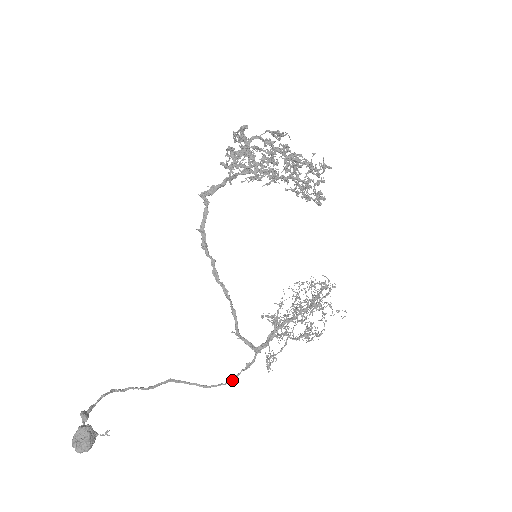
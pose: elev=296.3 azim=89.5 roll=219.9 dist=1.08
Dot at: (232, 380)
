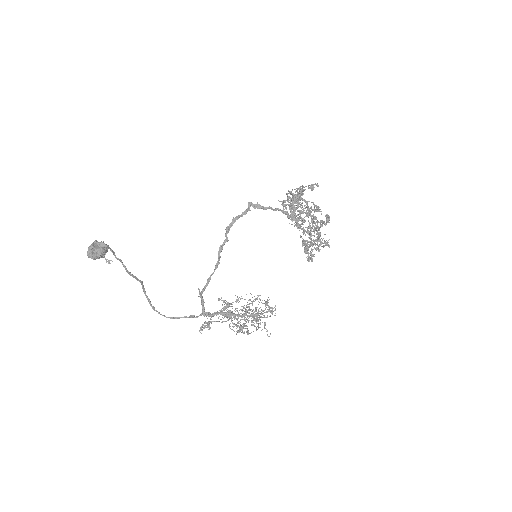
Dot at: (174, 318)
